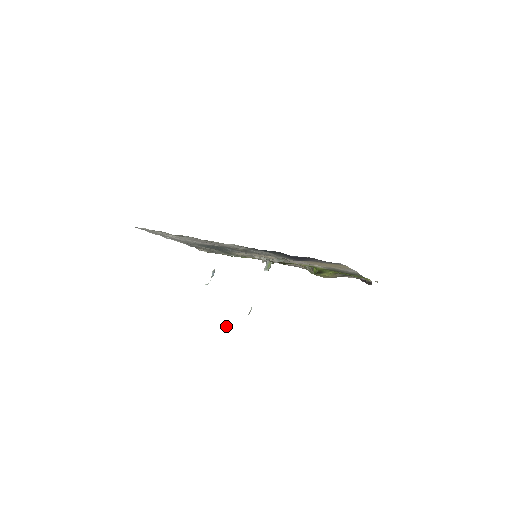
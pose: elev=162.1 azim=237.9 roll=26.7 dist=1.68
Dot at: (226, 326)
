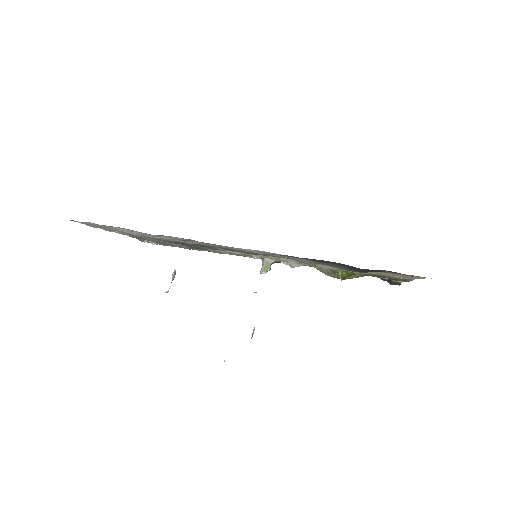
Dot at: occluded
